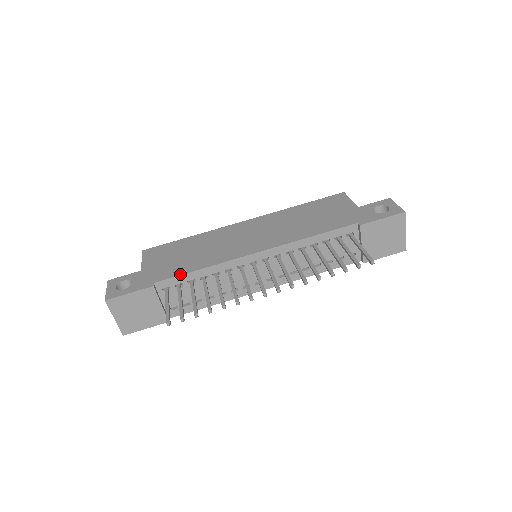
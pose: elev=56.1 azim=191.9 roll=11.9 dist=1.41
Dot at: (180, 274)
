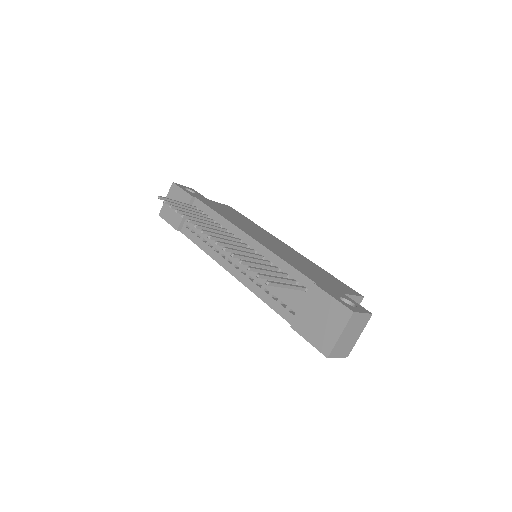
Dot at: (209, 206)
